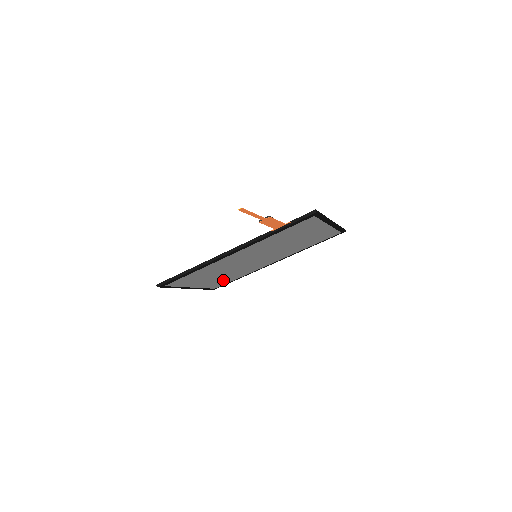
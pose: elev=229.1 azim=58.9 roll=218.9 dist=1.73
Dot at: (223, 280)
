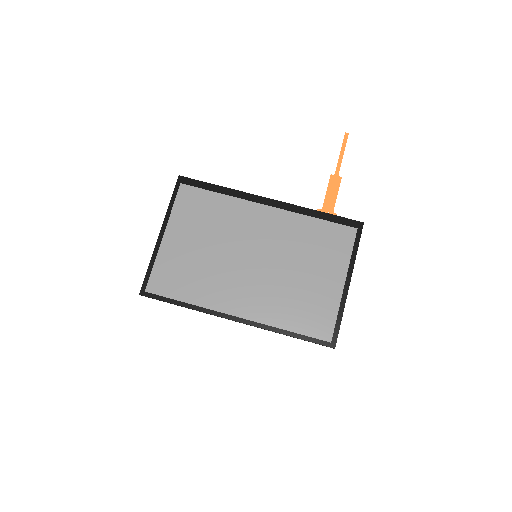
Dot at: (179, 275)
